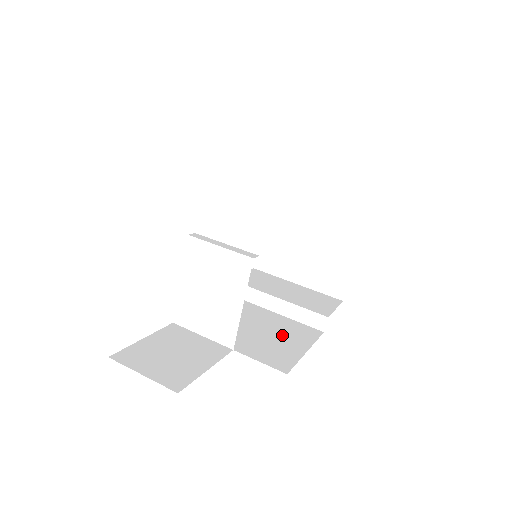
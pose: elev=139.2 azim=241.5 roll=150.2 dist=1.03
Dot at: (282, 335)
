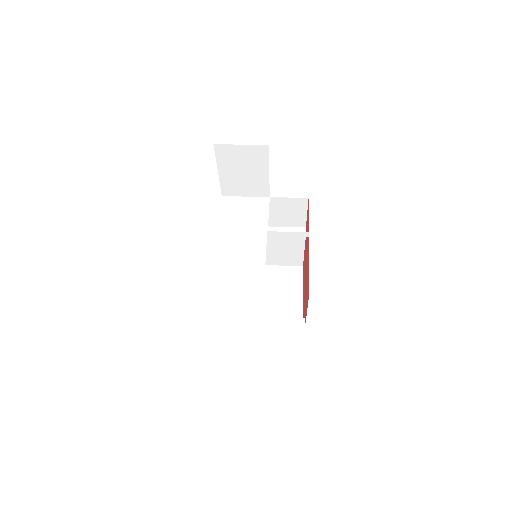
Dot at: occluded
